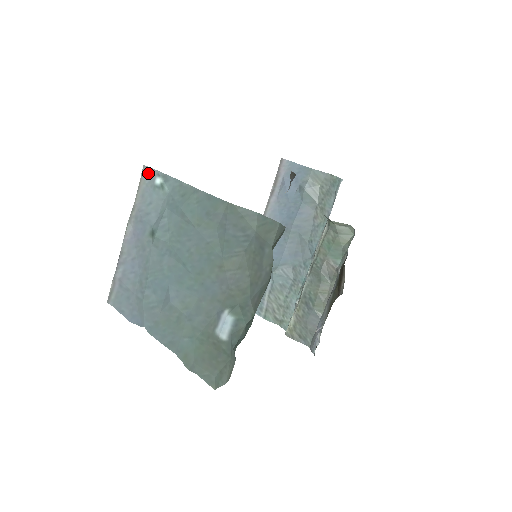
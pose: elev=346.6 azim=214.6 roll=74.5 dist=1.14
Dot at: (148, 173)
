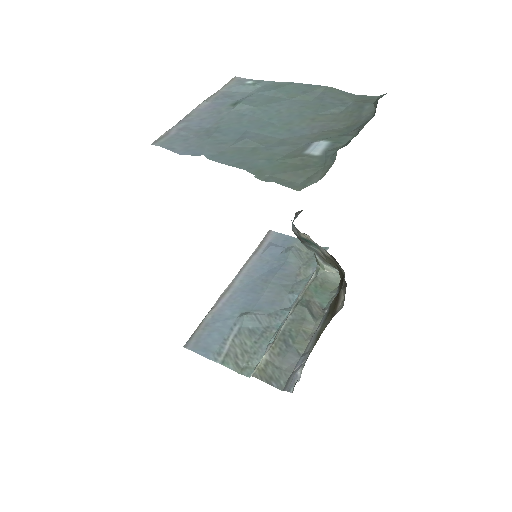
Dot at: (239, 79)
